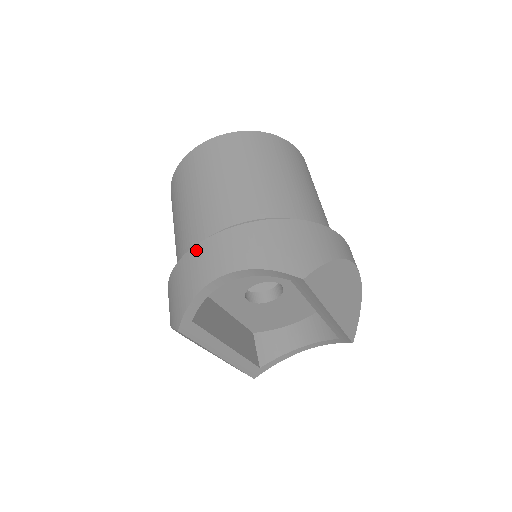
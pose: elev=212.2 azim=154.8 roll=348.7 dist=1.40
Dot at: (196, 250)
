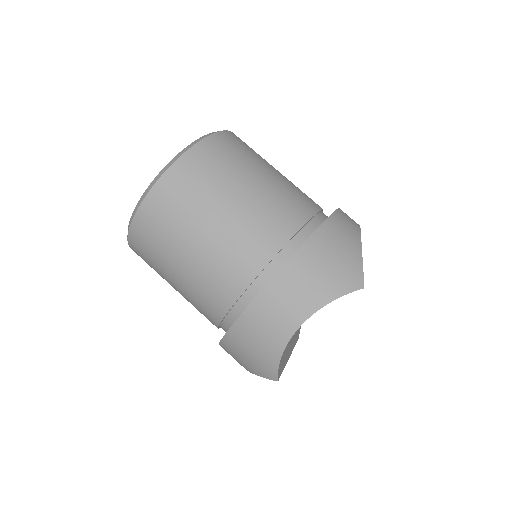
Dot at: (250, 314)
